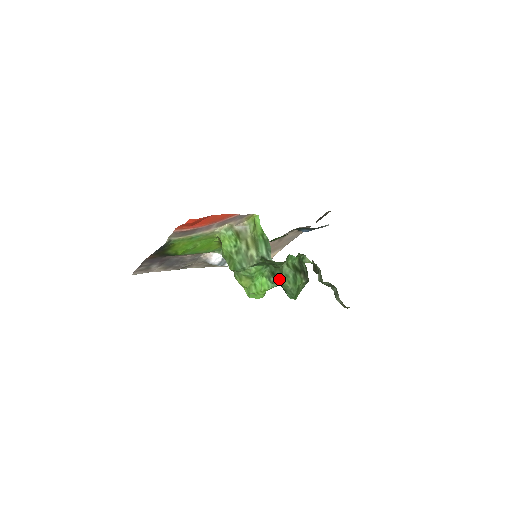
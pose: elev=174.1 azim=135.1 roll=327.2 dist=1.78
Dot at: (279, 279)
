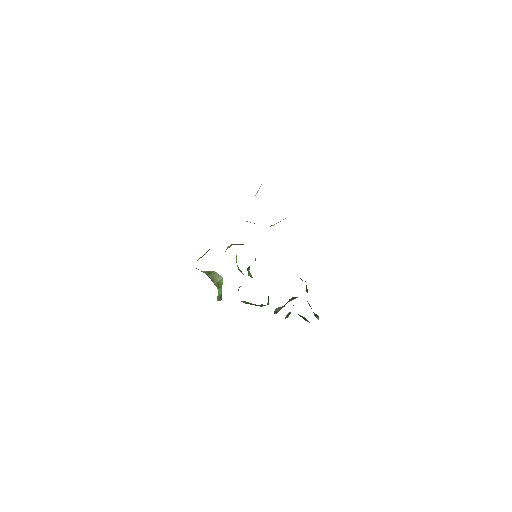
Dot at: occluded
